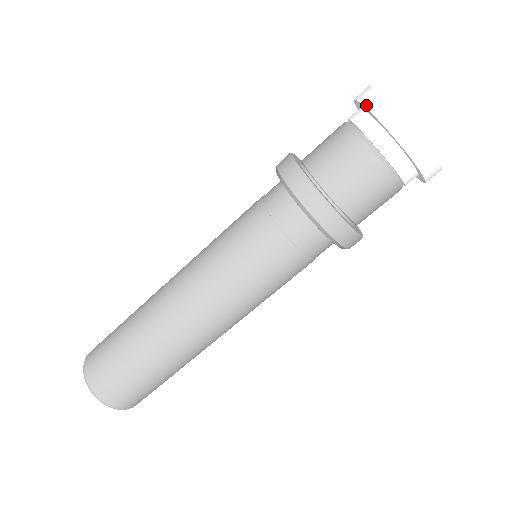
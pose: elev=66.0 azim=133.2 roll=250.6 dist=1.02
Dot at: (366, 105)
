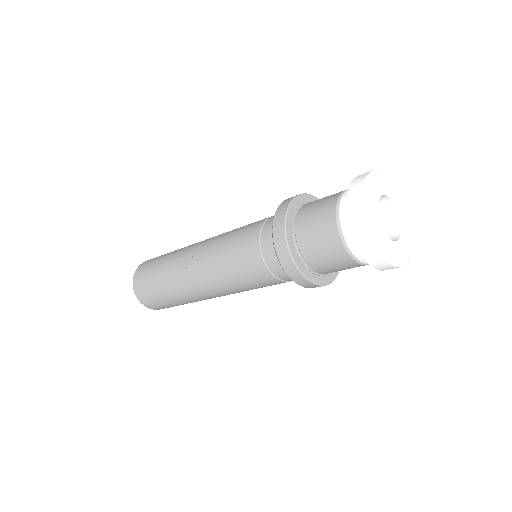
Dot at: (363, 256)
